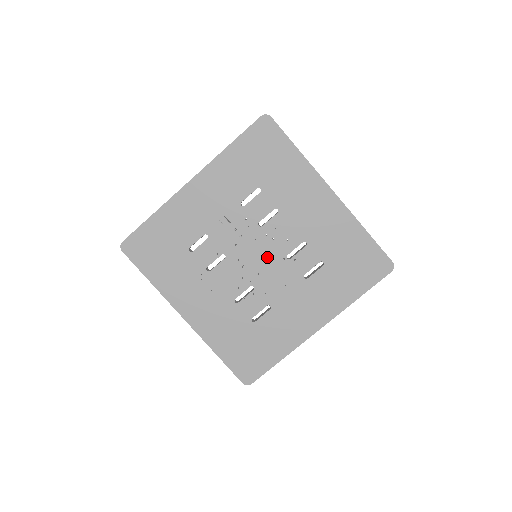
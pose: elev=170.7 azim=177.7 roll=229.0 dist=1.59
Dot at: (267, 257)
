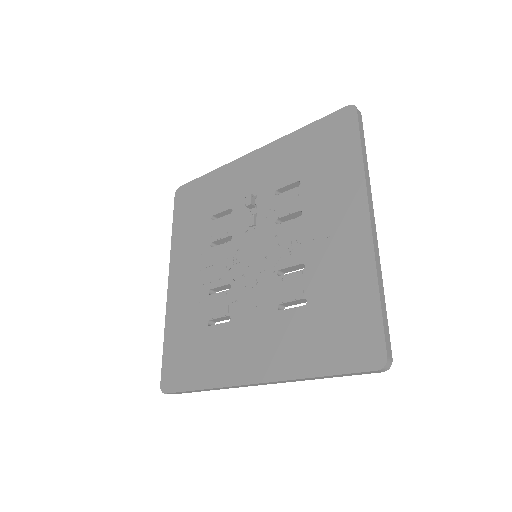
Dot at: (261, 261)
